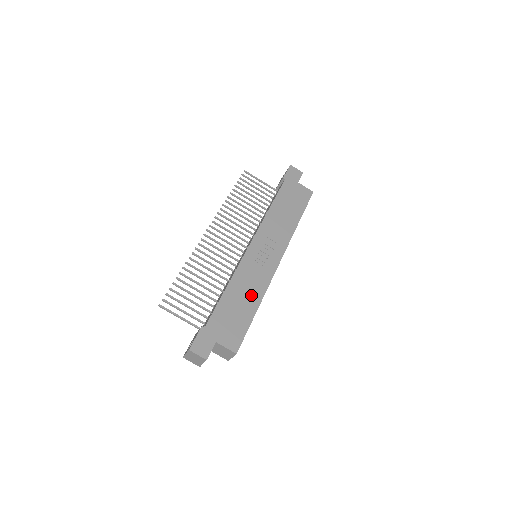
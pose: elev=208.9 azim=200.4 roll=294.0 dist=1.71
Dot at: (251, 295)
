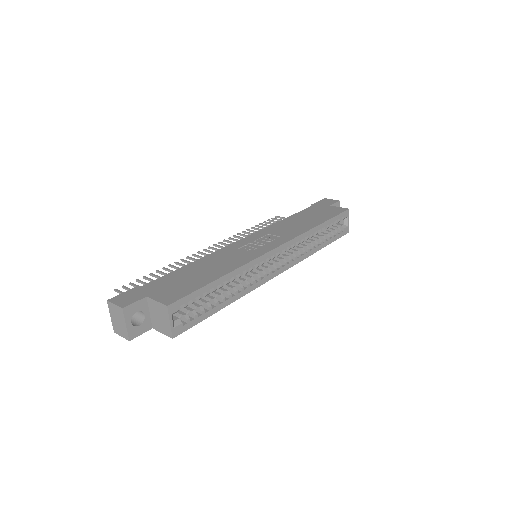
Dot at: (221, 267)
